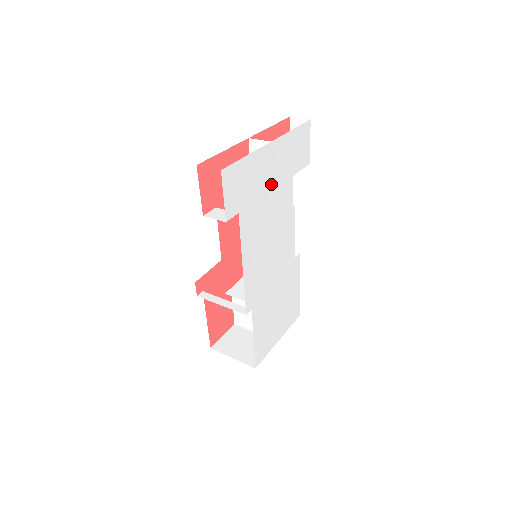
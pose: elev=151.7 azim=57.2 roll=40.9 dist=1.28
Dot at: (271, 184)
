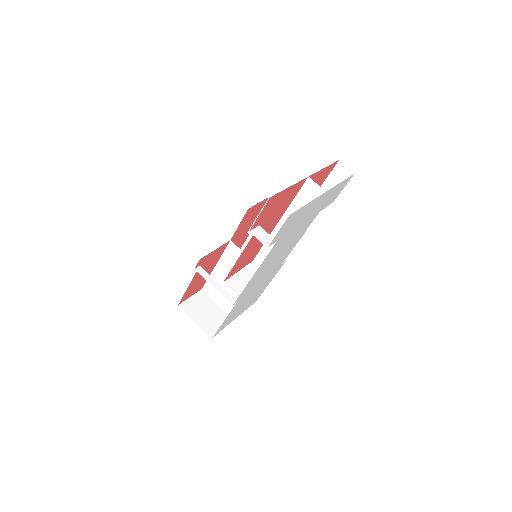
Dot at: (305, 219)
